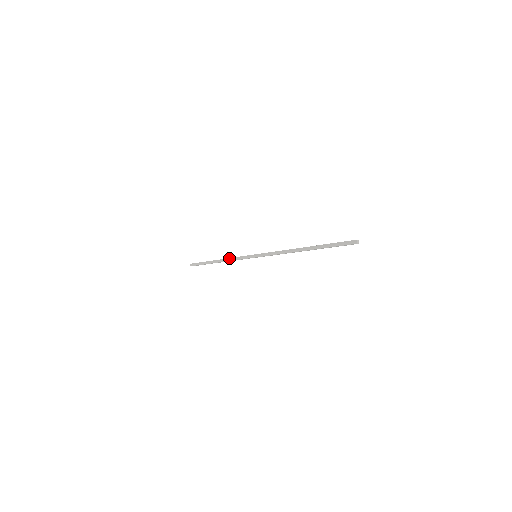
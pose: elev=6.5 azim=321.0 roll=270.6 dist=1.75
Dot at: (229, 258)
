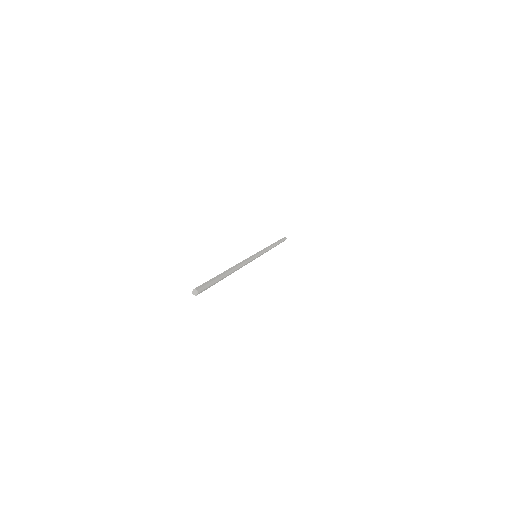
Dot at: (267, 247)
